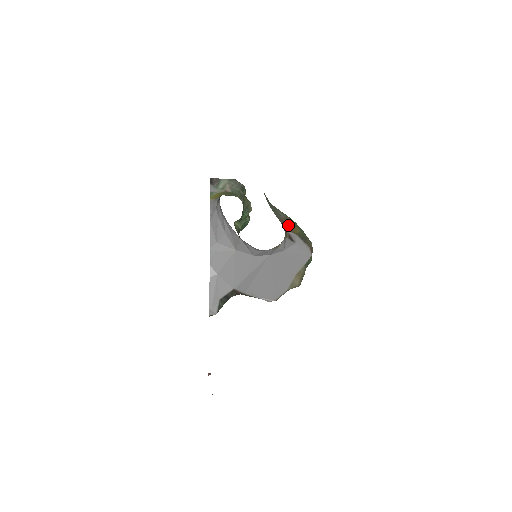
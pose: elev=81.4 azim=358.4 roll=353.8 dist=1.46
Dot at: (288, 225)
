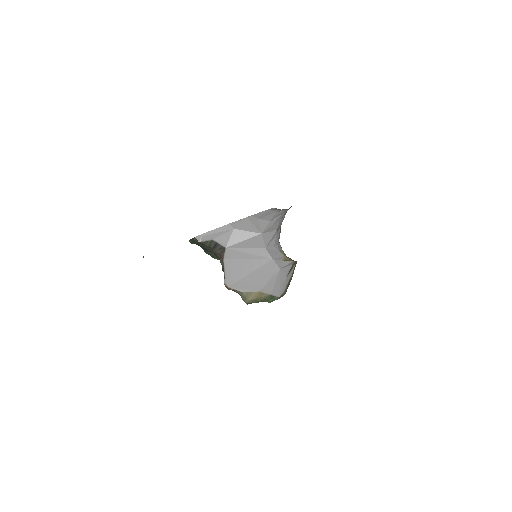
Dot at: (295, 266)
